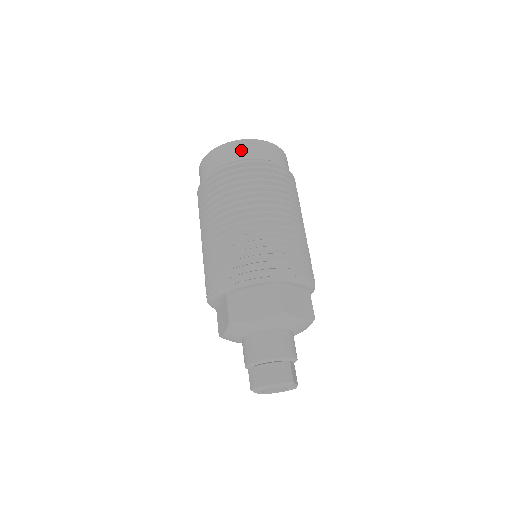
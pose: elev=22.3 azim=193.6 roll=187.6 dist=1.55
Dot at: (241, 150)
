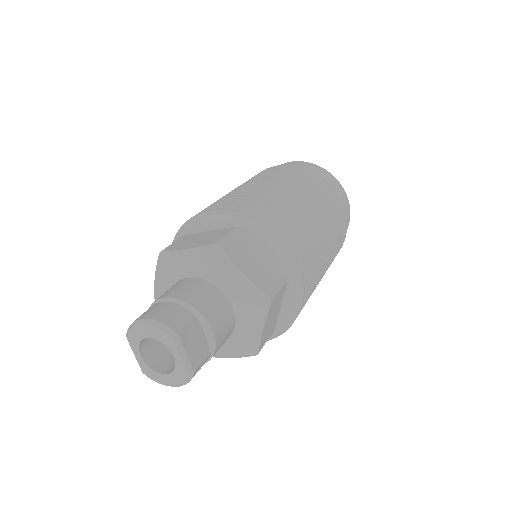
Dot at: (292, 164)
